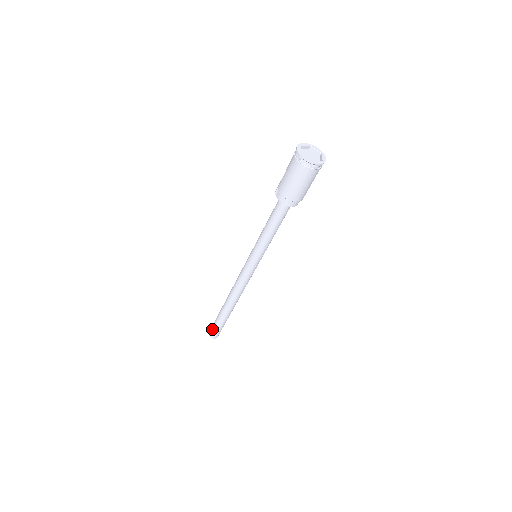
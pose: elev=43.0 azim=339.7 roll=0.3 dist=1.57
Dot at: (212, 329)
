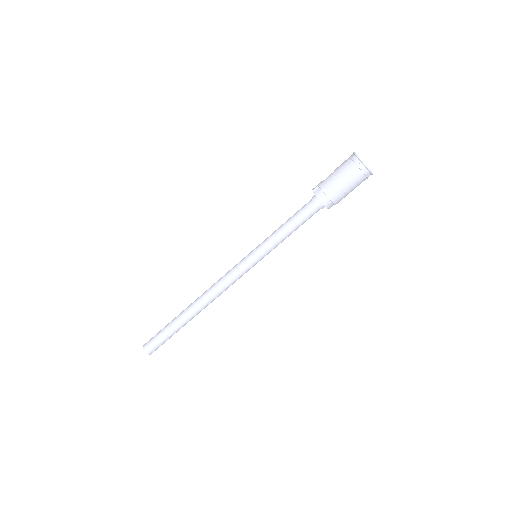
Dot at: (152, 340)
